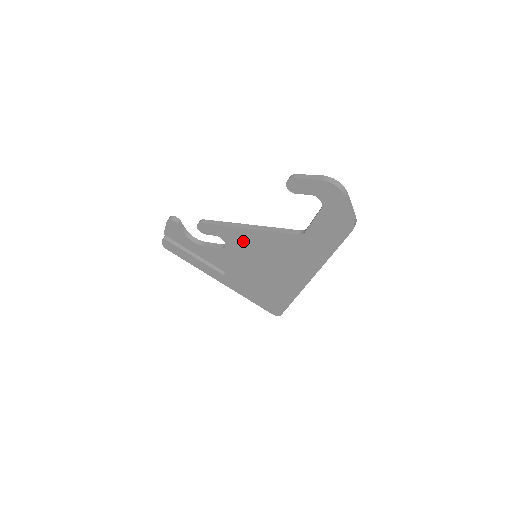
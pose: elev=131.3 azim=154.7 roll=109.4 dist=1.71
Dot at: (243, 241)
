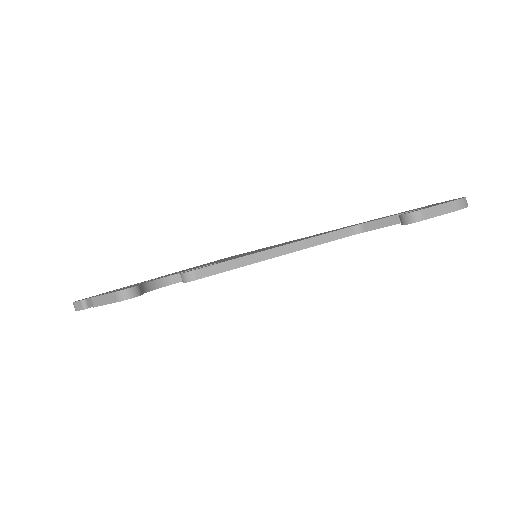
Dot at: occluded
